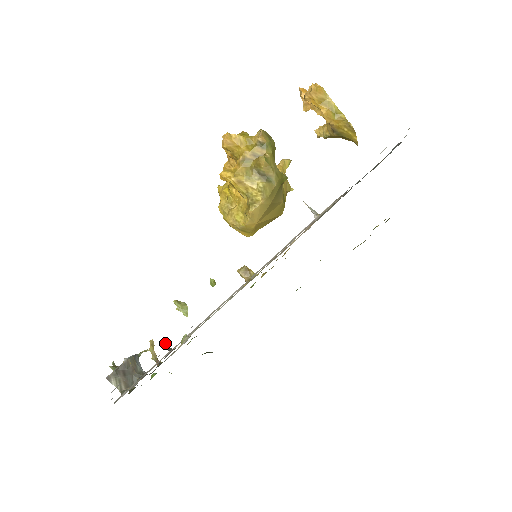
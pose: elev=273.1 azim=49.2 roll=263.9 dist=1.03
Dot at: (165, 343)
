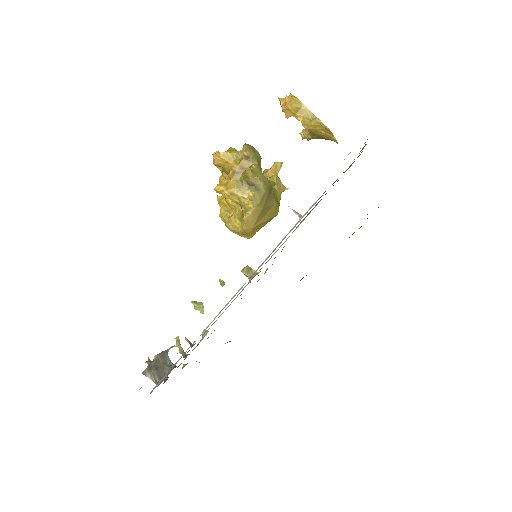
Dot at: (187, 339)
